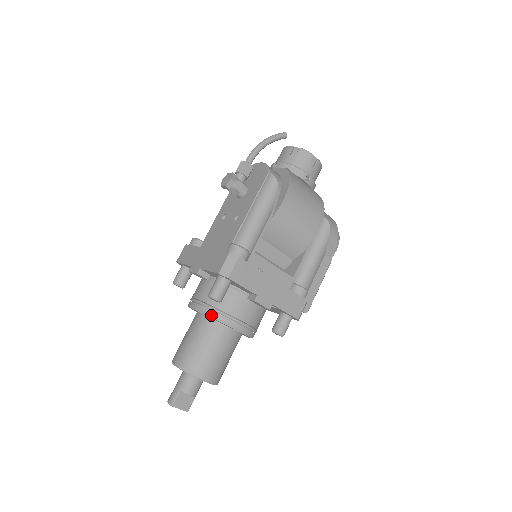
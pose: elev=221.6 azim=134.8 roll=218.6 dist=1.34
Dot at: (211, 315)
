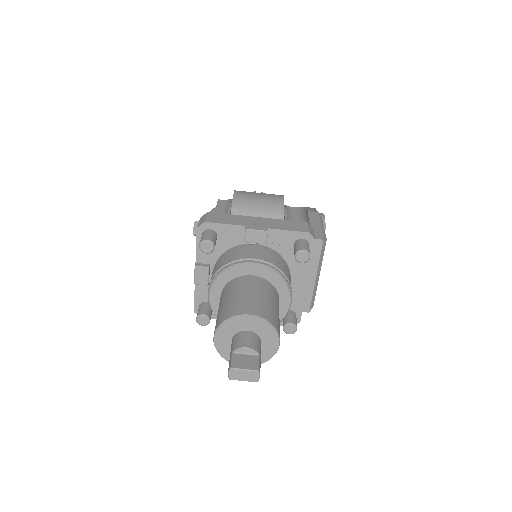
Dot at: (220, 272)
